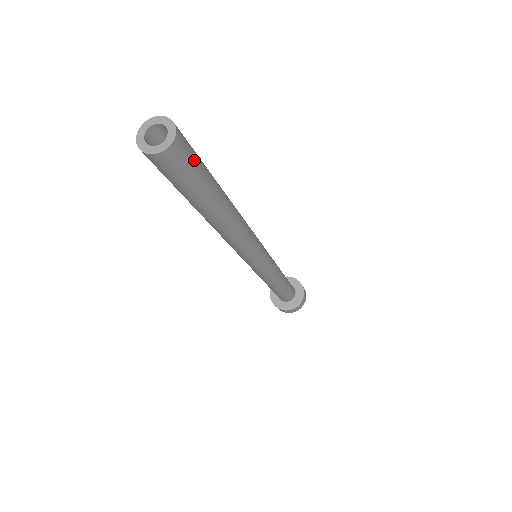
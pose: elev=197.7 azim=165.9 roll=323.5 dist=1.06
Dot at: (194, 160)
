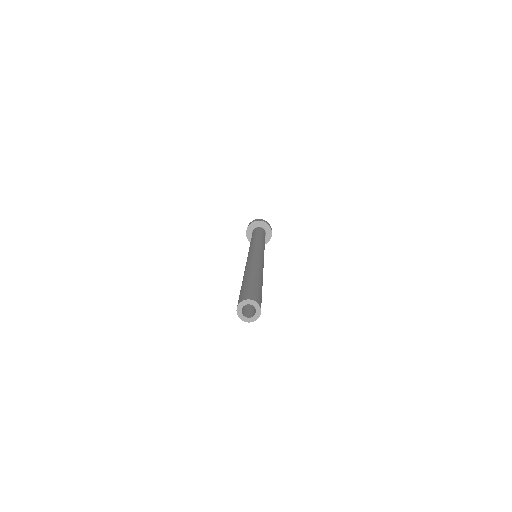
Dot at: occluded
